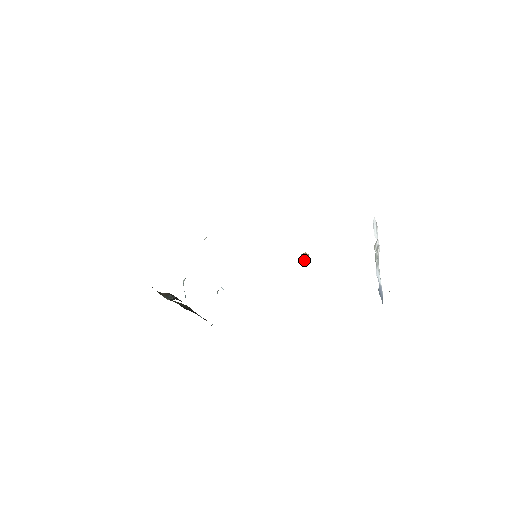
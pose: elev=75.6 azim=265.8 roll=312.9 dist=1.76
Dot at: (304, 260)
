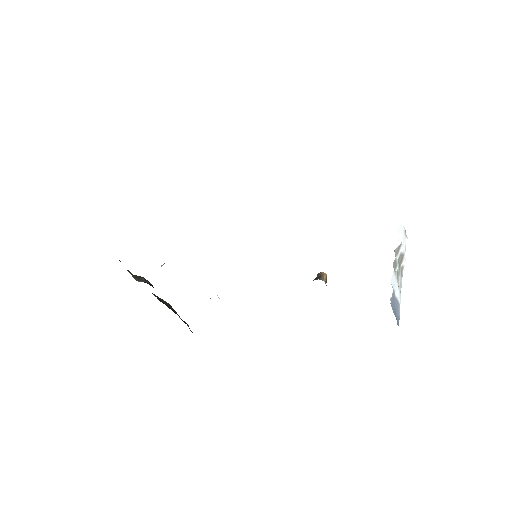
Dot at: (319, 279)
